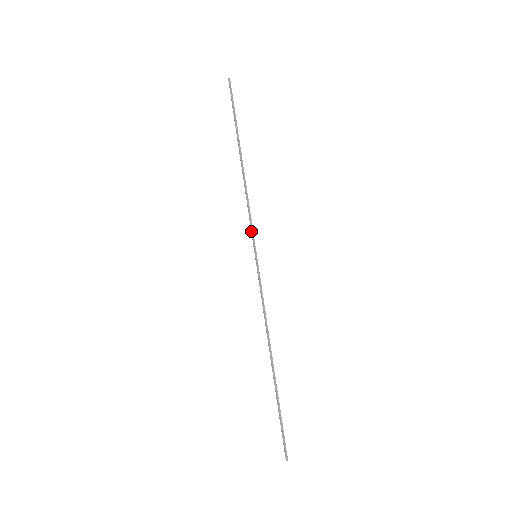
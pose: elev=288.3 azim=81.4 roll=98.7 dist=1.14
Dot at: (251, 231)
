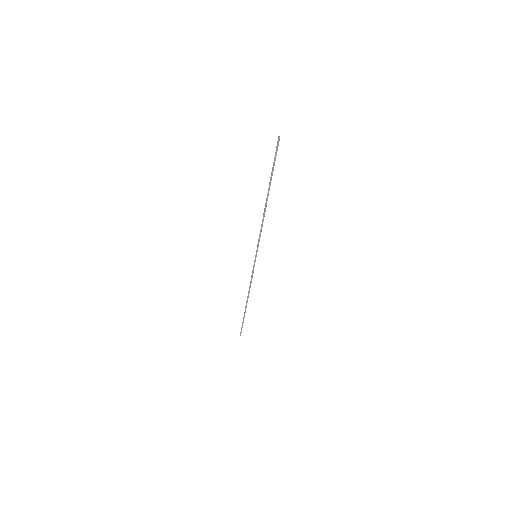
Dot at: (258, 243)
